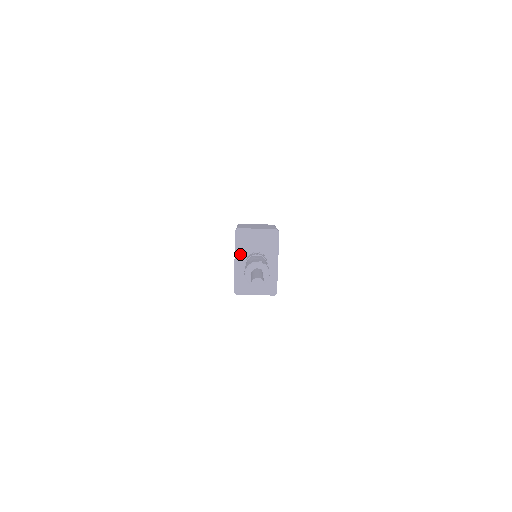
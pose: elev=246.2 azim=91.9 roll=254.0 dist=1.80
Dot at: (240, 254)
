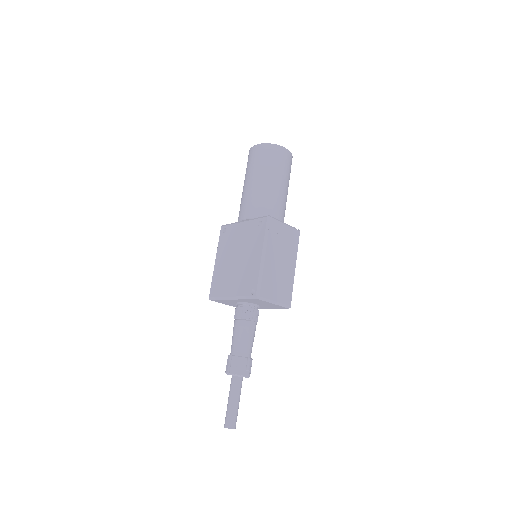
Dot at: (241, 300)
